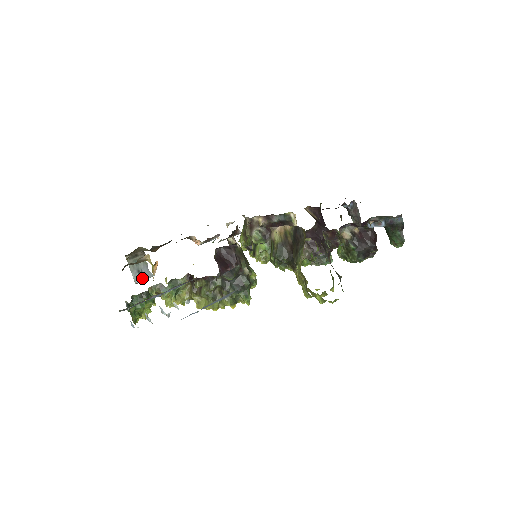
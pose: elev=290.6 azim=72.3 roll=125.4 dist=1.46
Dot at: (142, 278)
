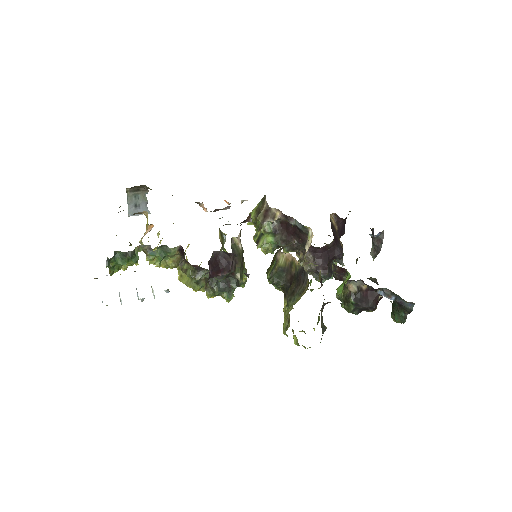
Dot at: occluded
